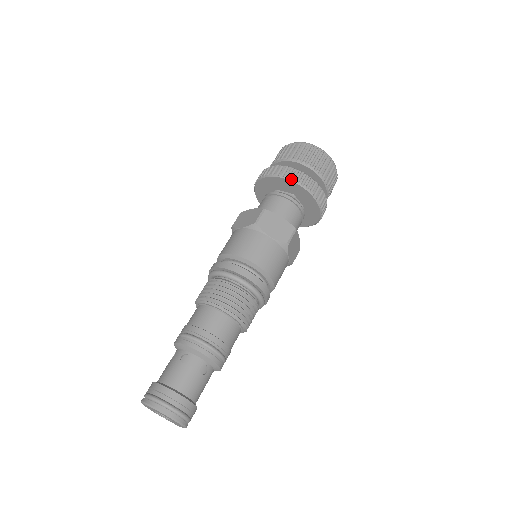
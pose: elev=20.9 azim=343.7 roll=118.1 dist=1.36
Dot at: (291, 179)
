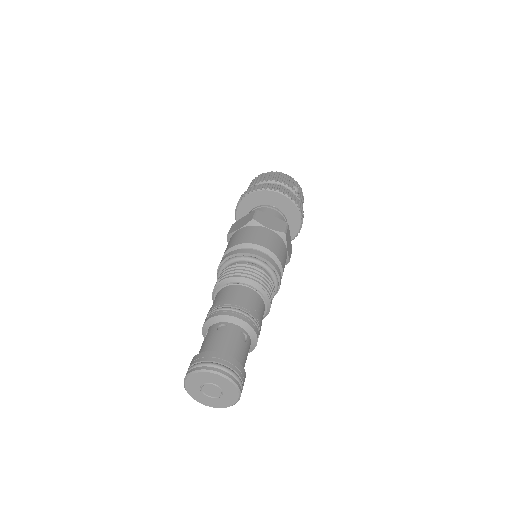
Dot at: (241, 200)
